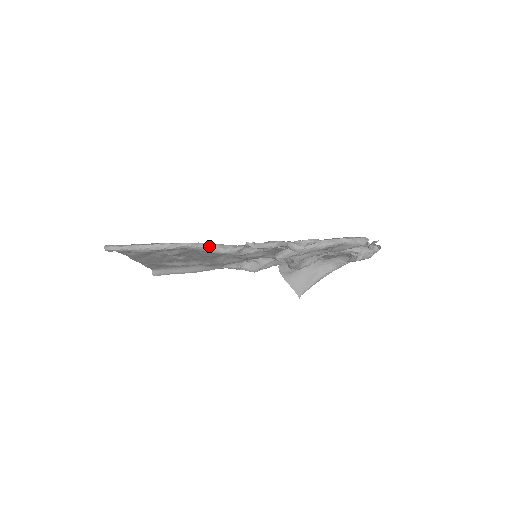
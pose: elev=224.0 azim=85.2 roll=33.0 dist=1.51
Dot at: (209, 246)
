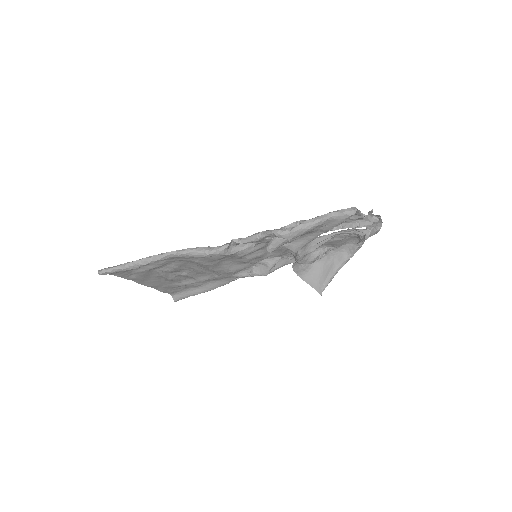
Dot at: (195, 250)
